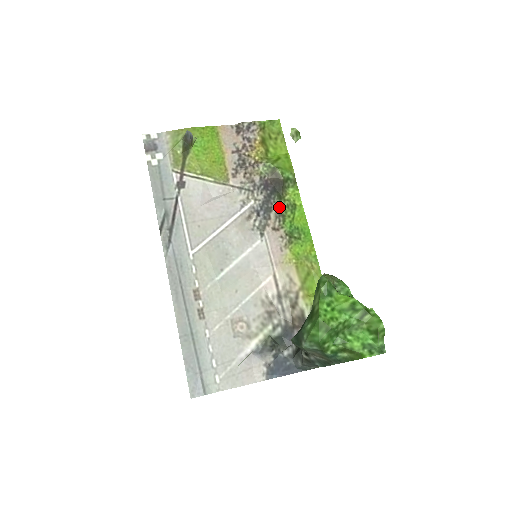
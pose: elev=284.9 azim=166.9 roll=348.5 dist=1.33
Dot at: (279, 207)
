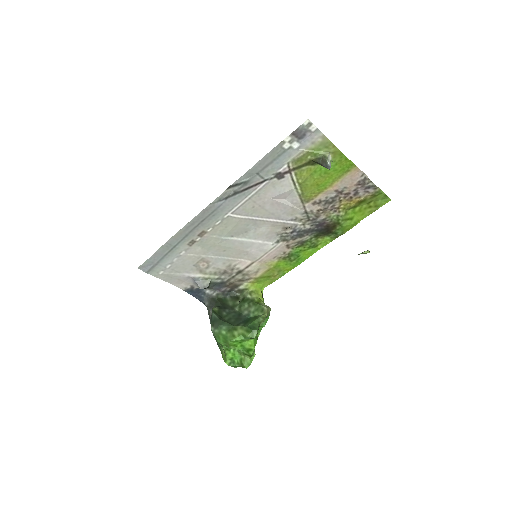
Dot at: (308, 240)
